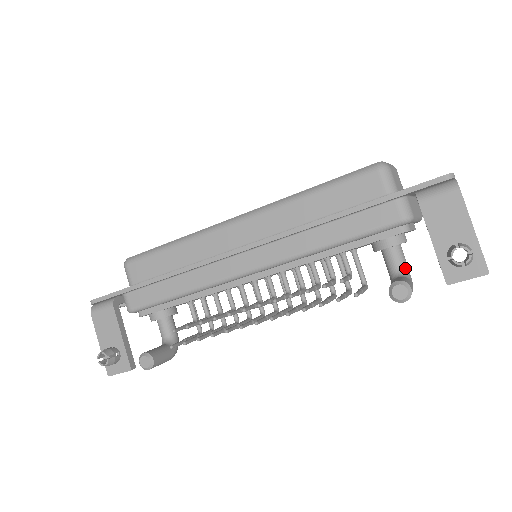
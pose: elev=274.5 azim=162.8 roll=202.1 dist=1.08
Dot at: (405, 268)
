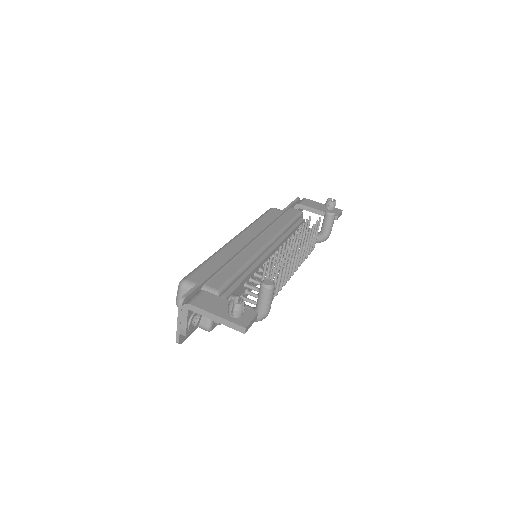
Dot at: occluded
